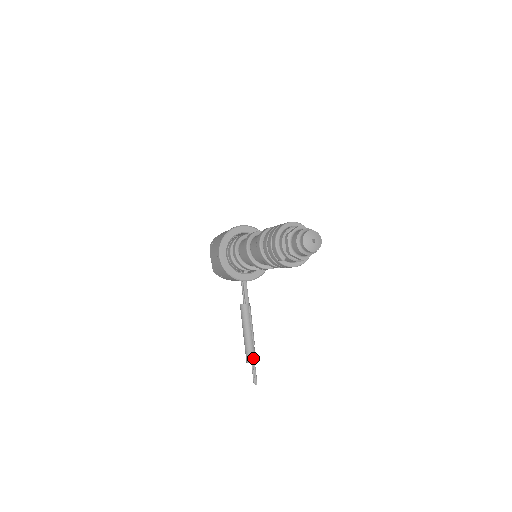
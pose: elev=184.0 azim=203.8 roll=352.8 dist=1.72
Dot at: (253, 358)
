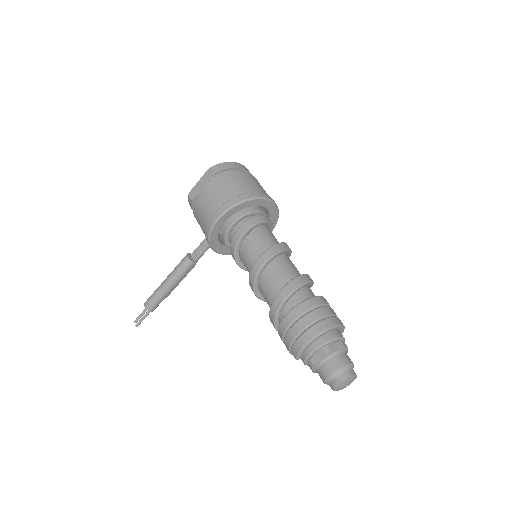
Dot at: (155, 308)
